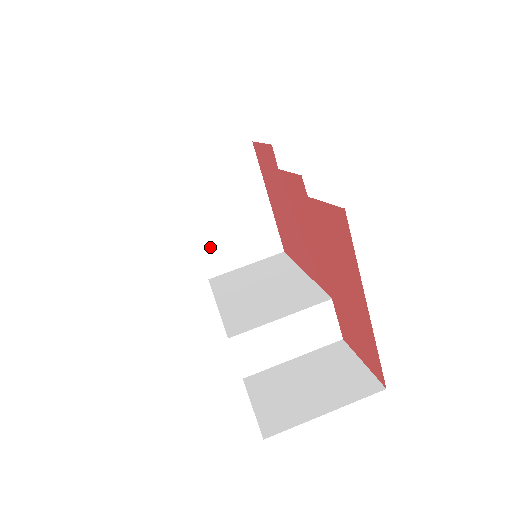
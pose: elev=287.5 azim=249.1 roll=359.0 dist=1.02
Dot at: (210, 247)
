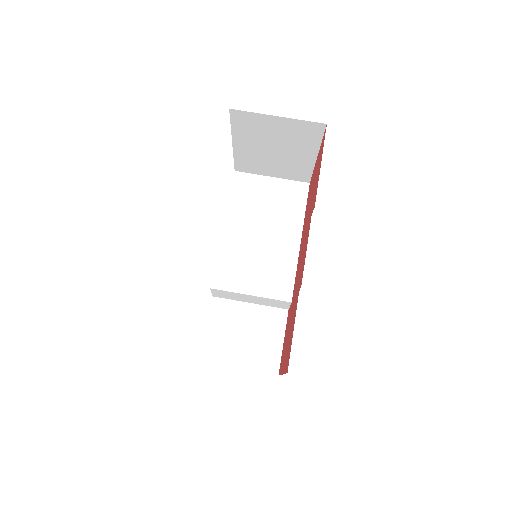
Dot at: (245, 159)
